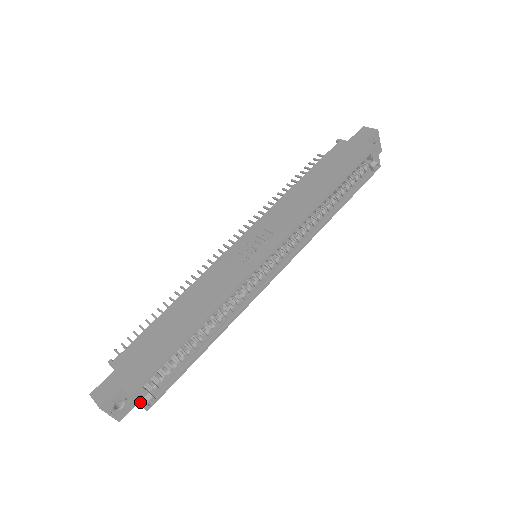
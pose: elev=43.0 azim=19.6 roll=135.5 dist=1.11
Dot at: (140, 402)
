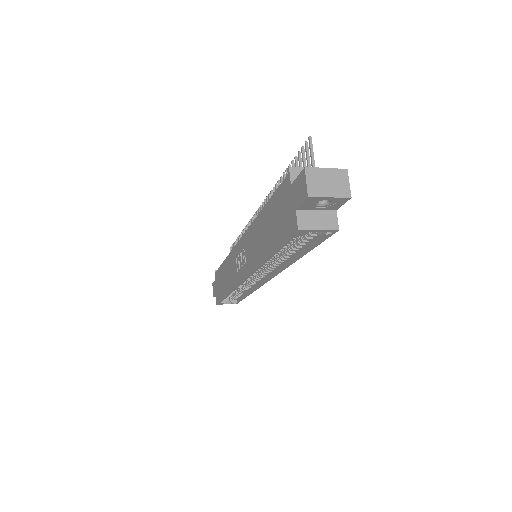
Dot at: occluded
